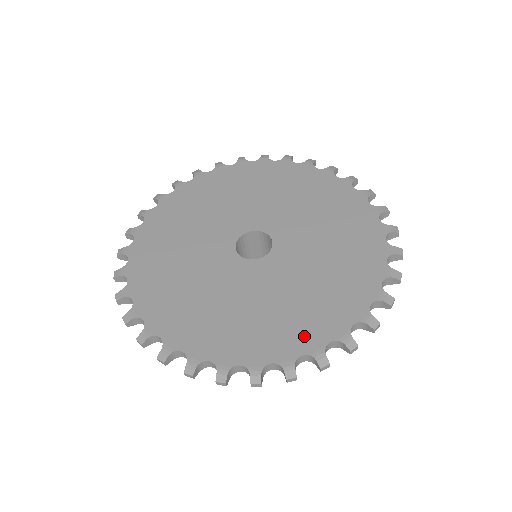
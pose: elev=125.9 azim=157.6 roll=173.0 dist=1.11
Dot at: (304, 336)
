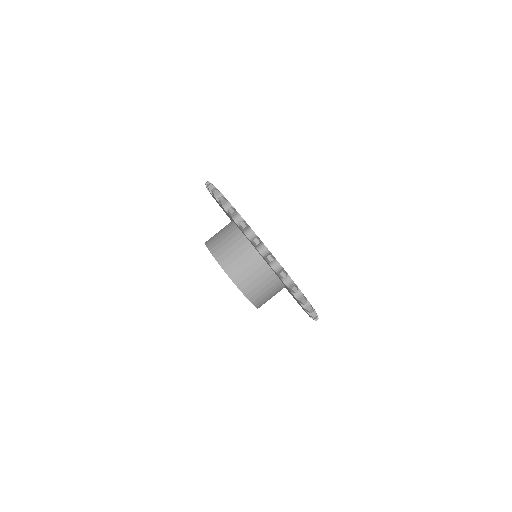
Dot at: occluded
